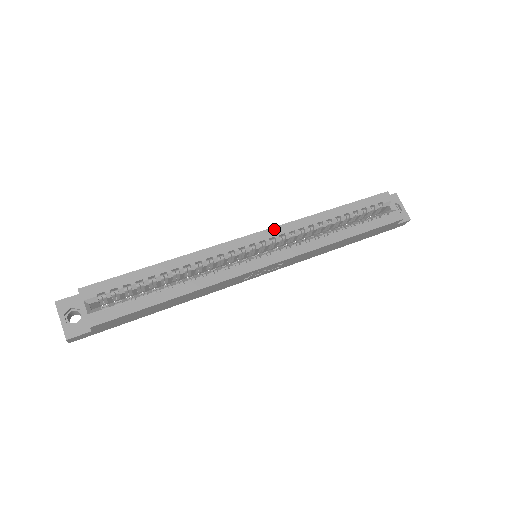
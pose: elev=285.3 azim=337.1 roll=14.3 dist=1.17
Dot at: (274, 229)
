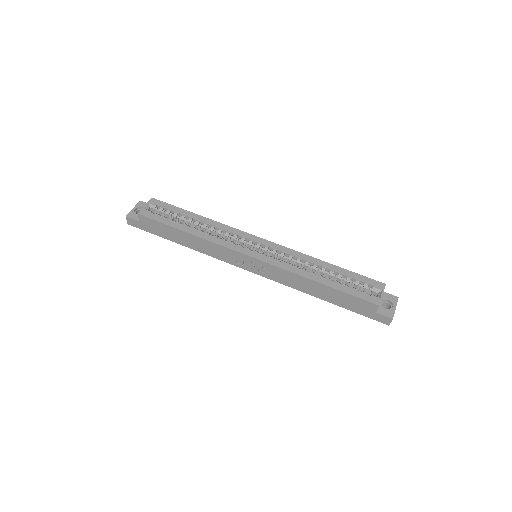
Dot at: (278, 245)
